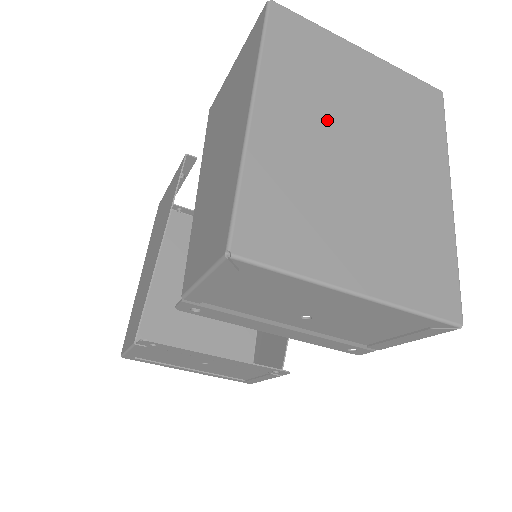
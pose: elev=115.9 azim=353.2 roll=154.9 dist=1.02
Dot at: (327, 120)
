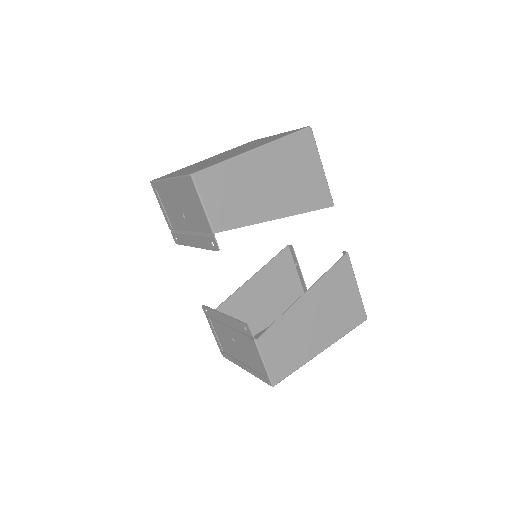
Dot at: occluded
